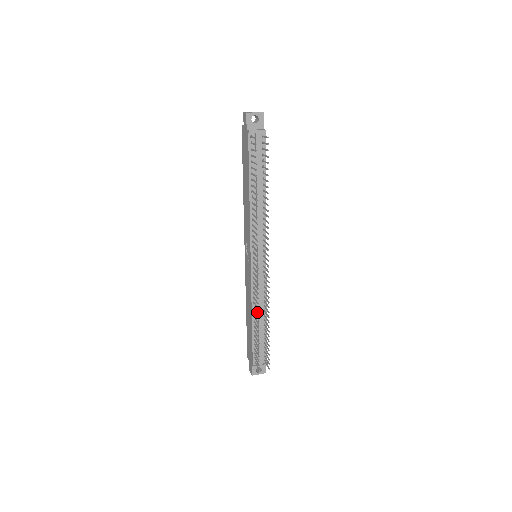
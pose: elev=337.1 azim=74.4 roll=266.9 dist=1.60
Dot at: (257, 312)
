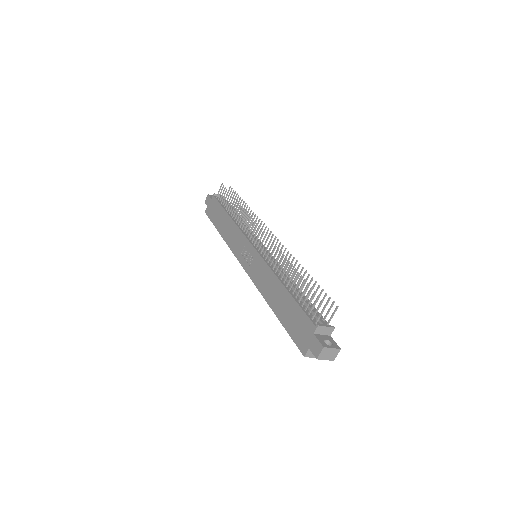
Dot at: (284, 261)
